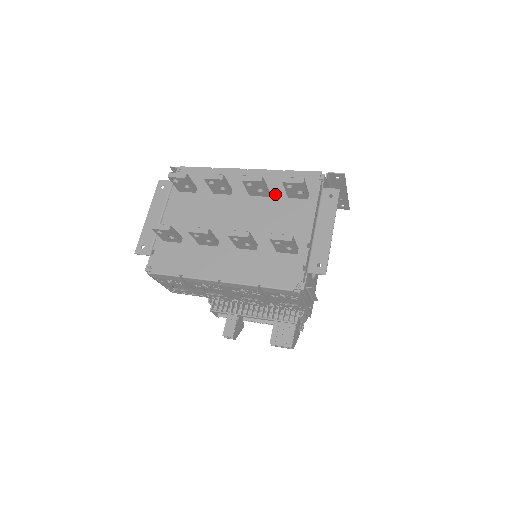
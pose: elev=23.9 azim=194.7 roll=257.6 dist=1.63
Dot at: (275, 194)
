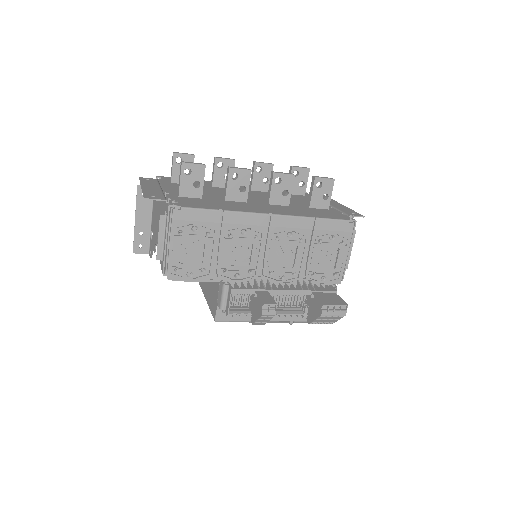
Dot at: occluded
